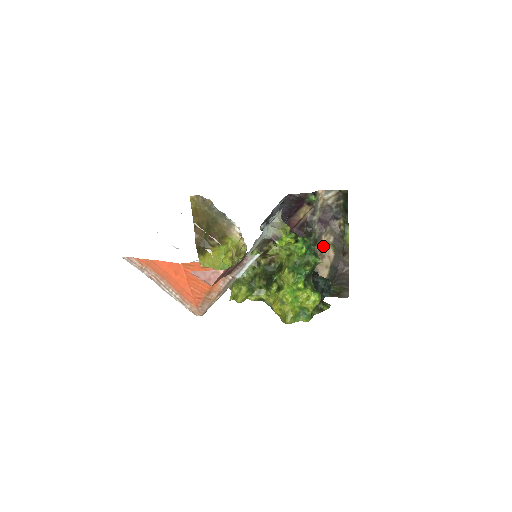
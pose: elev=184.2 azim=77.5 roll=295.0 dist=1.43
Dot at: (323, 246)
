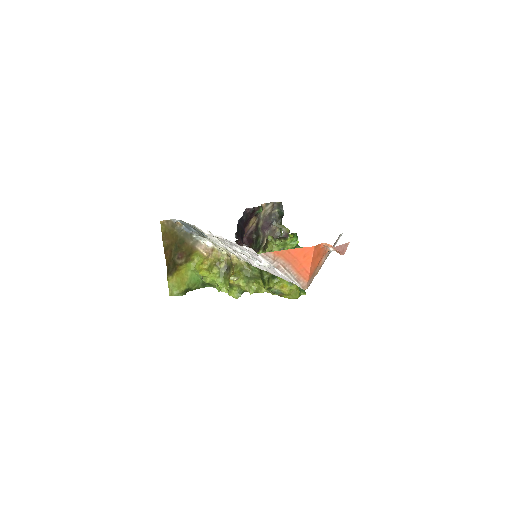
Dot at: occluded
